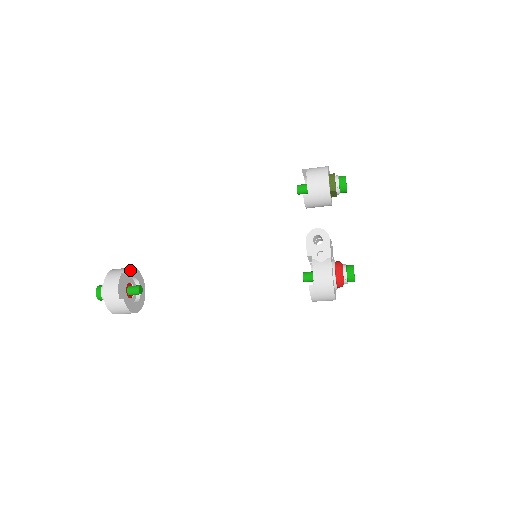
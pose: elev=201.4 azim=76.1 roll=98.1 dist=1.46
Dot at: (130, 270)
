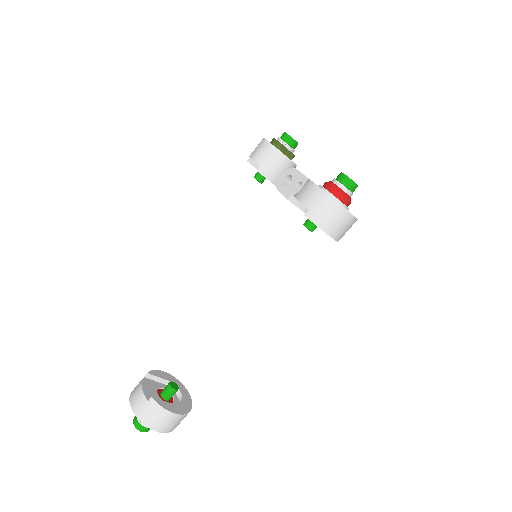
Dot at: (154, 372)
